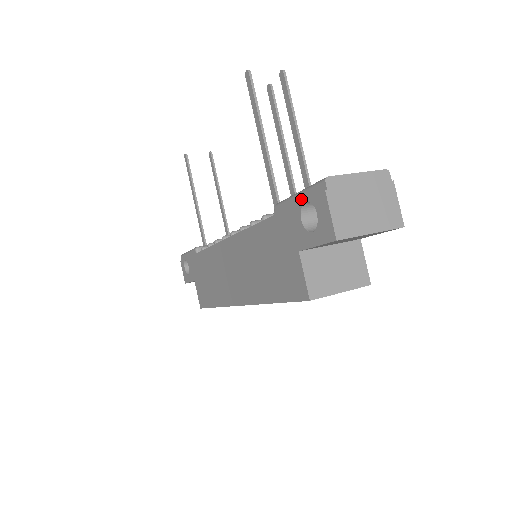
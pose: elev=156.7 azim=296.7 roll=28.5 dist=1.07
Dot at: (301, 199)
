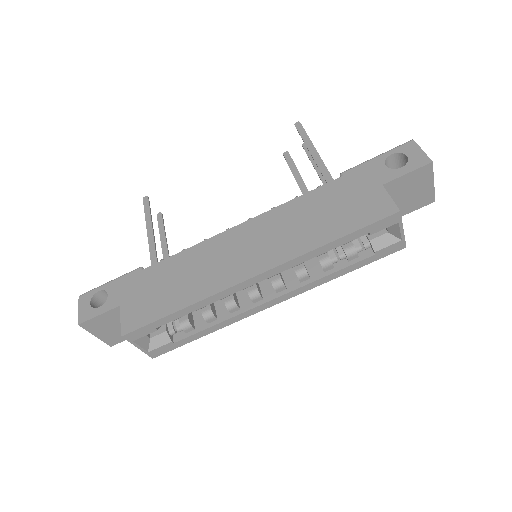
Dot at: (383, 156)
